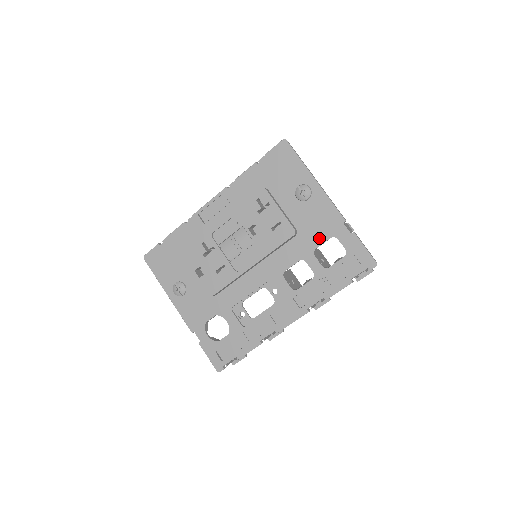
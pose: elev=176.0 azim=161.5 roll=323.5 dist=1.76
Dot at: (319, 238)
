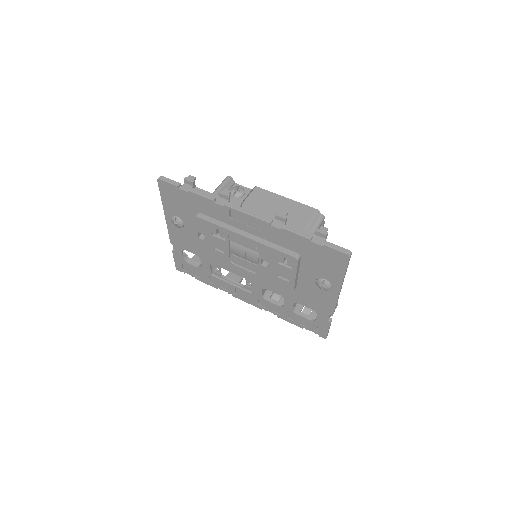
Dot at: (306, 303)
